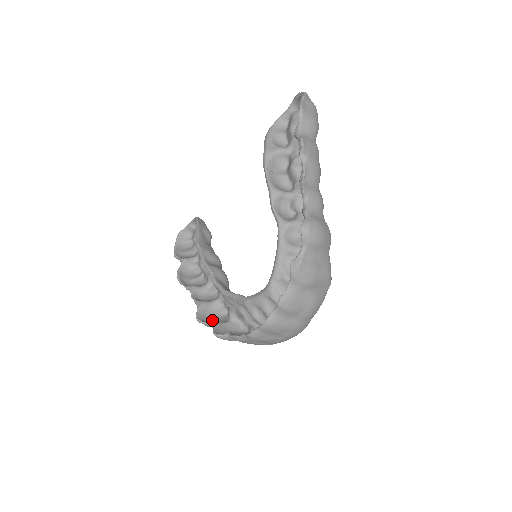
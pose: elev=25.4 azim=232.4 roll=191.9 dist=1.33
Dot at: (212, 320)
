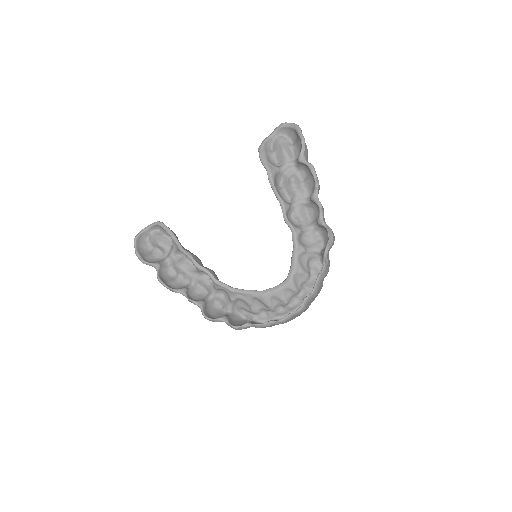
Dot at: (214, 316)
